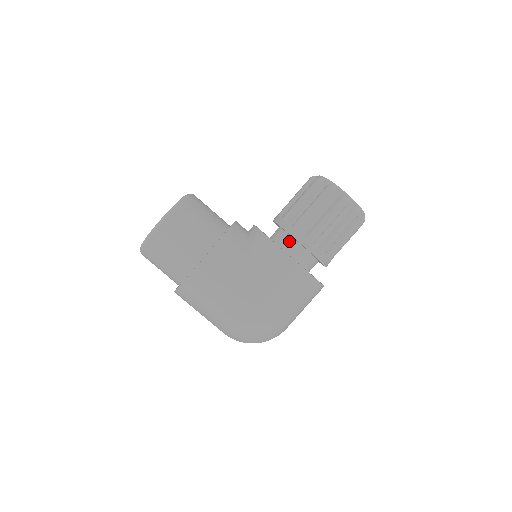
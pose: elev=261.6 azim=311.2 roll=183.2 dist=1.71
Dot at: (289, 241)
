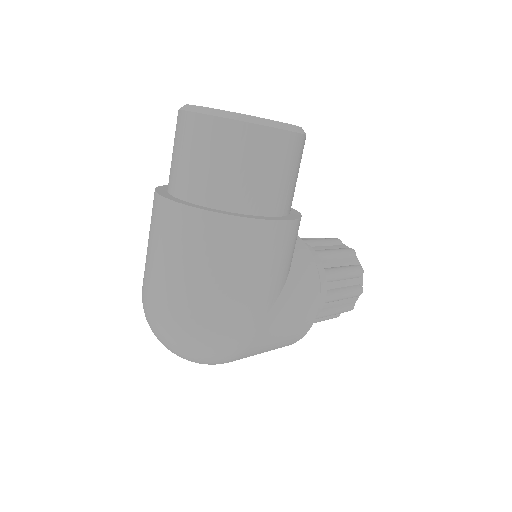
Dot at: occluded
